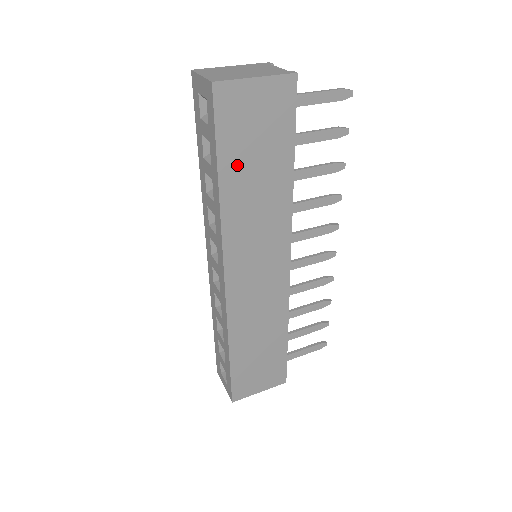
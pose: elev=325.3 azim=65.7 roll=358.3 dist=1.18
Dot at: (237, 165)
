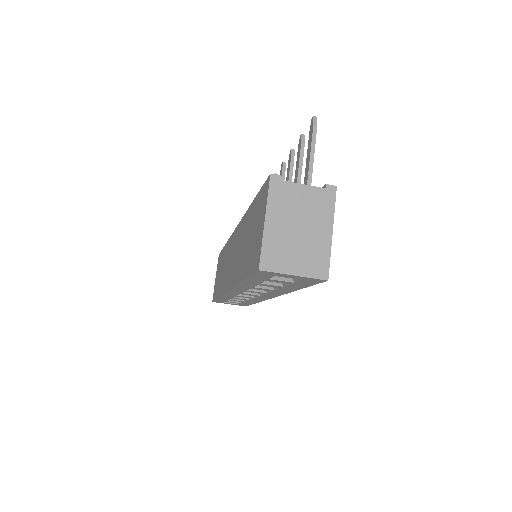
Dot at: occluded
